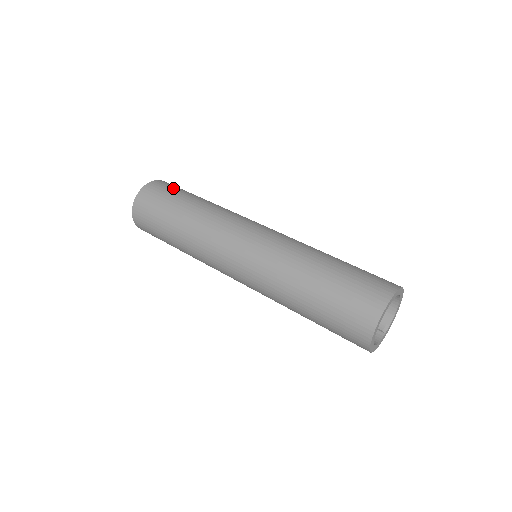
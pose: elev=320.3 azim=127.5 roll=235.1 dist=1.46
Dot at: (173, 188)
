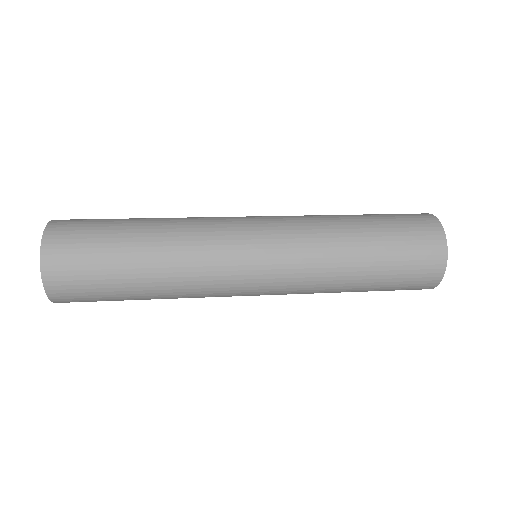
Dot at: occluded
